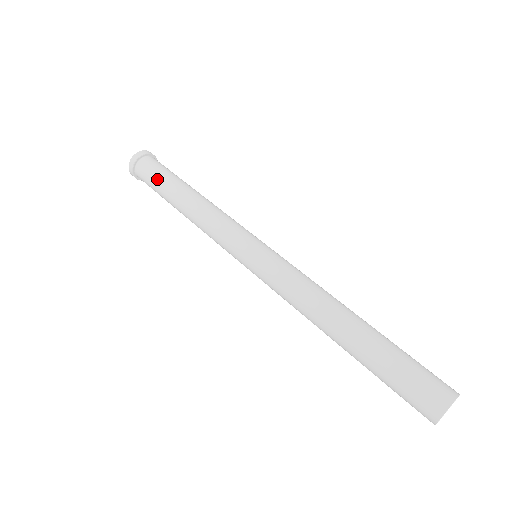
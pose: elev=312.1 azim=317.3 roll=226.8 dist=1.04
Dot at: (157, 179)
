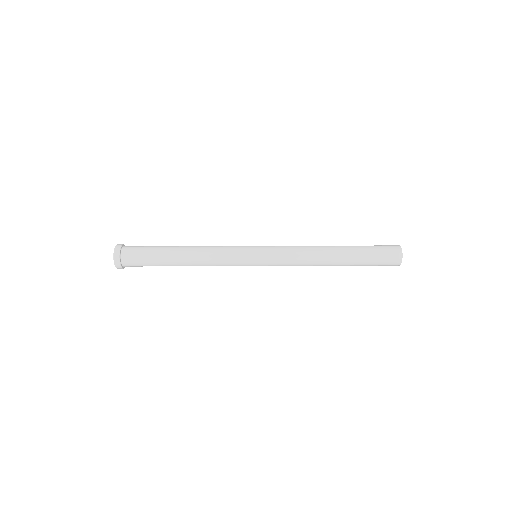
Dot at: (150, 264)
